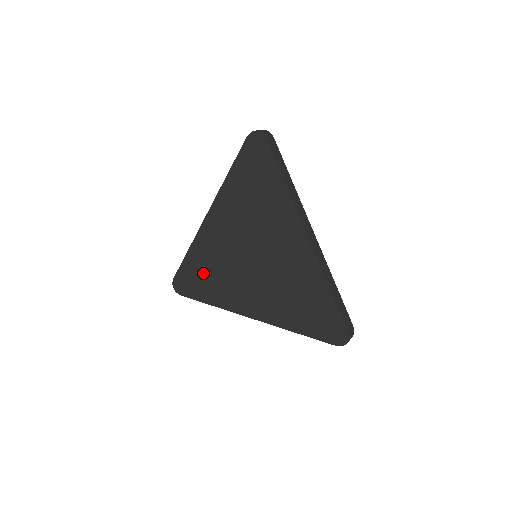
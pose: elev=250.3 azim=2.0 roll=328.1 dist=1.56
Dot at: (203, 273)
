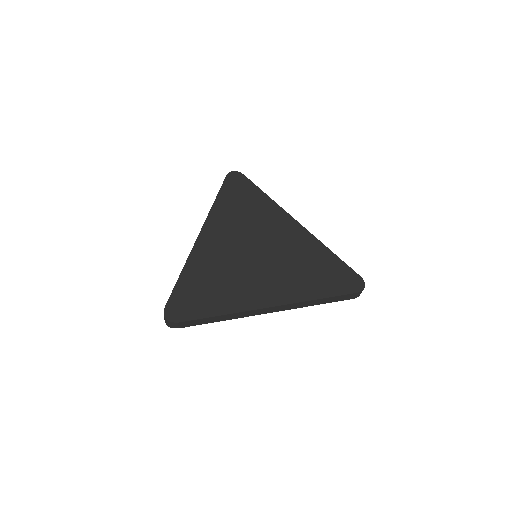
Dot at: (205, 286)
